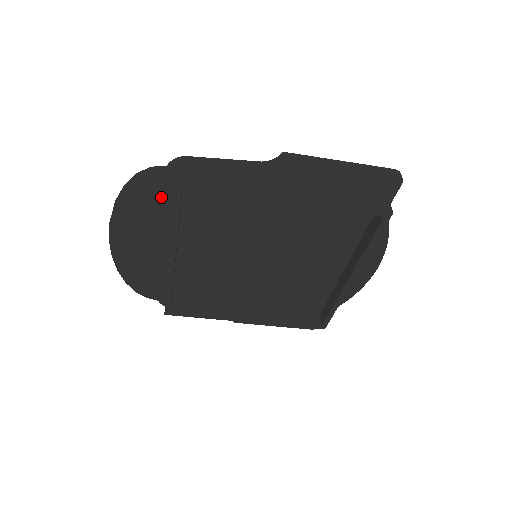
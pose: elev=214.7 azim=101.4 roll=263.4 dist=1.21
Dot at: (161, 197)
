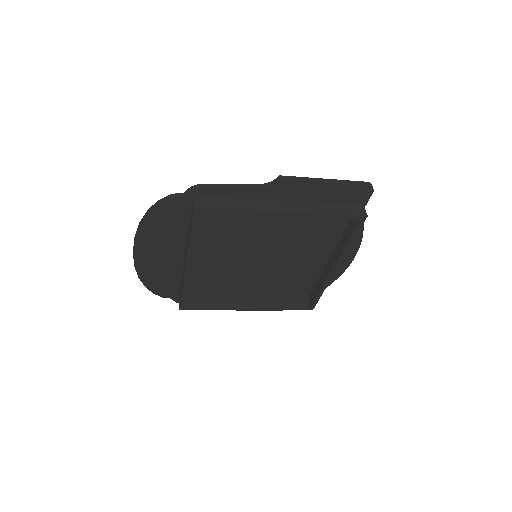
Dot at: (179, 217)
